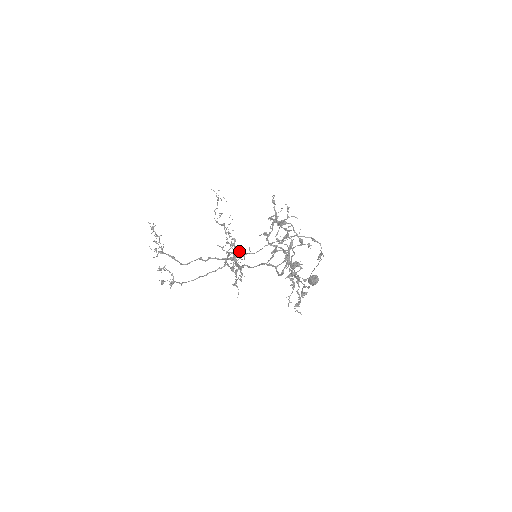
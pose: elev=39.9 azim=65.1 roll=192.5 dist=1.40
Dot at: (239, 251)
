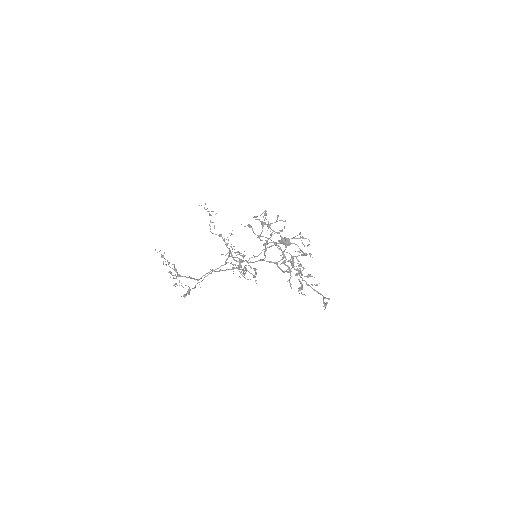
Dot at: occluded
